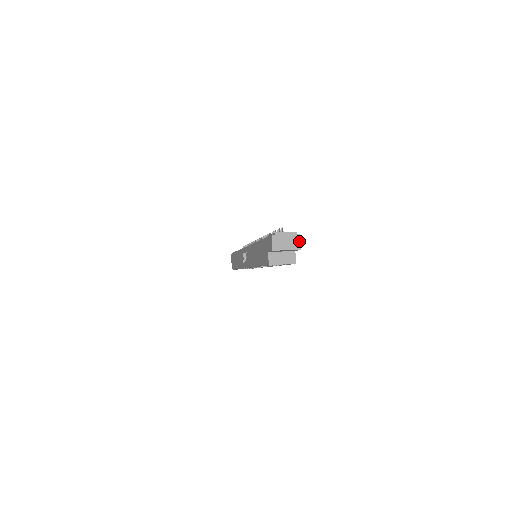
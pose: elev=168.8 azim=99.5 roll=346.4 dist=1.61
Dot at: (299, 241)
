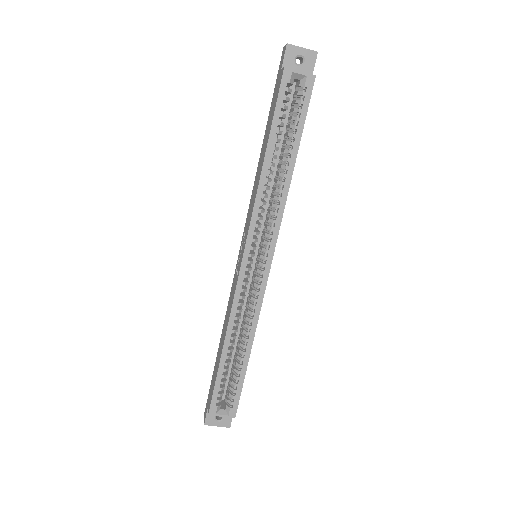
Dot at: occluded
